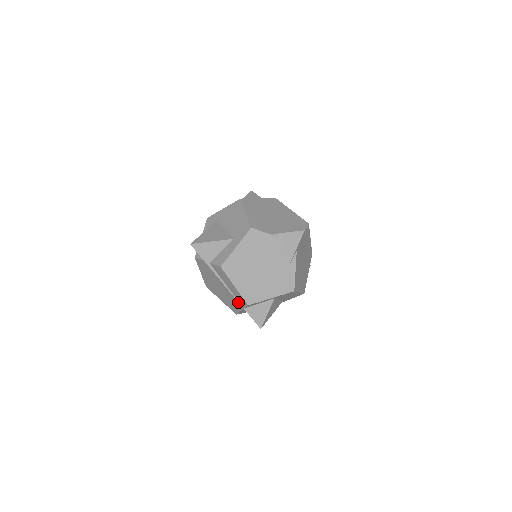
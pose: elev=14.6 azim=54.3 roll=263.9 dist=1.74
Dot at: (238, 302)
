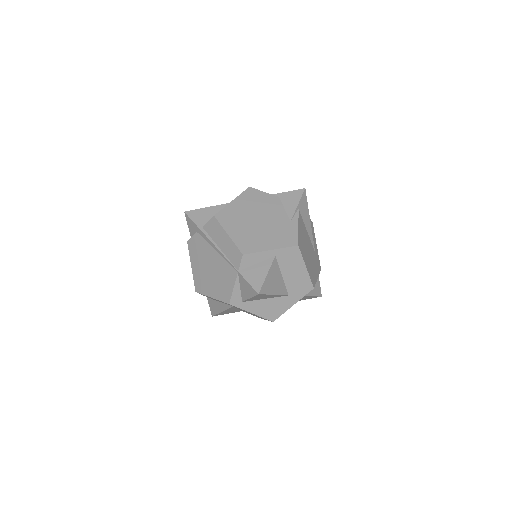
Dot at: (231, 266)
